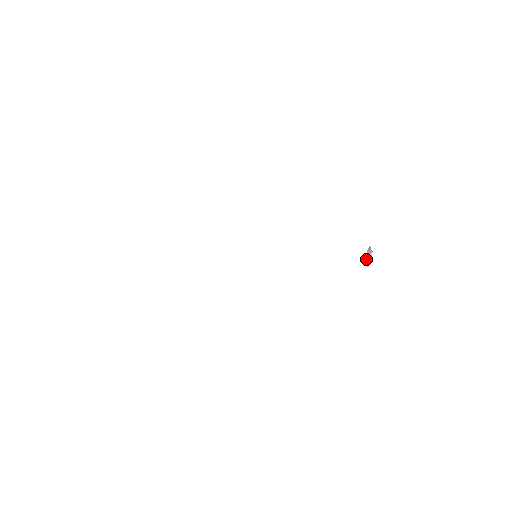
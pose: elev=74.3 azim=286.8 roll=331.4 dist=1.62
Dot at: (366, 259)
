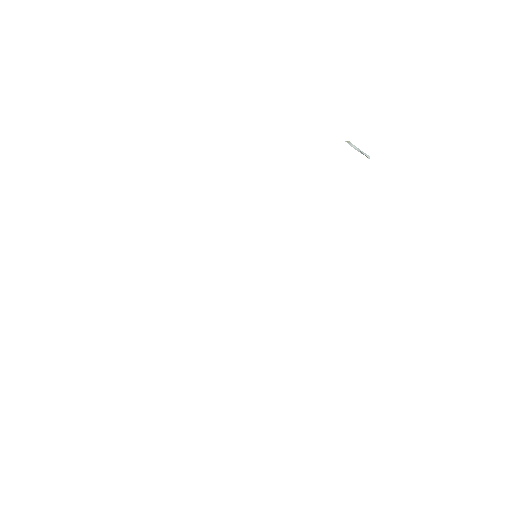
Dot at: (363, 154)
